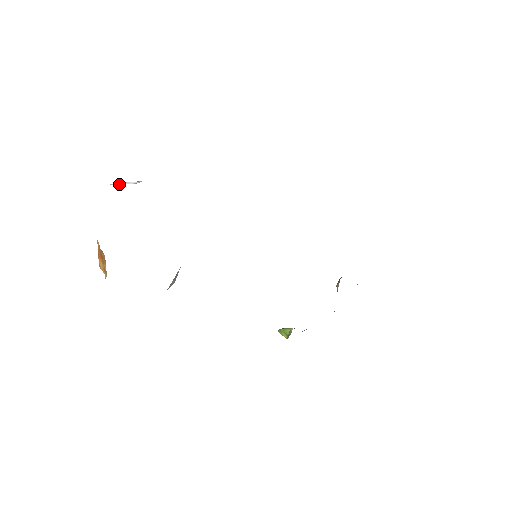
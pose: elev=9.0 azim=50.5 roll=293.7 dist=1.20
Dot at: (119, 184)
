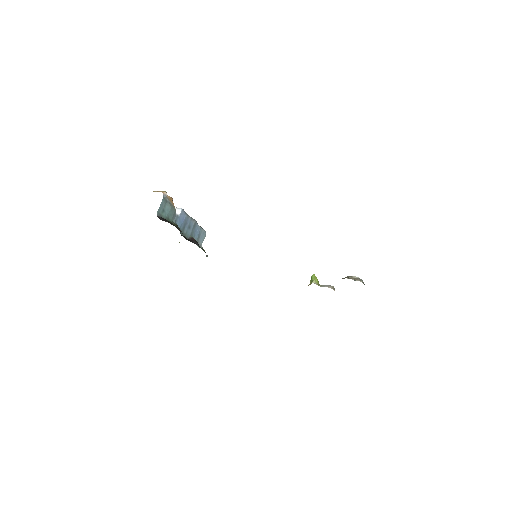
Dot at: occluded
